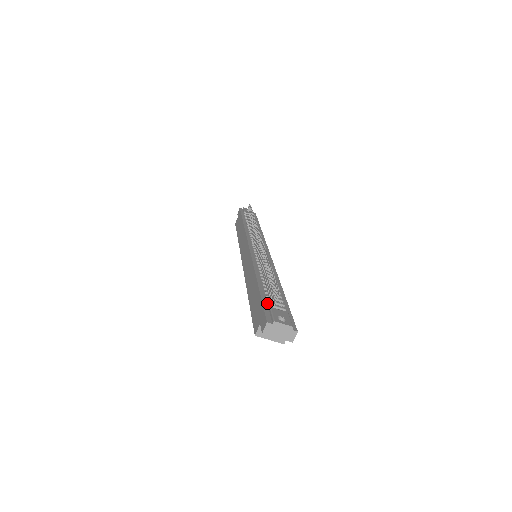
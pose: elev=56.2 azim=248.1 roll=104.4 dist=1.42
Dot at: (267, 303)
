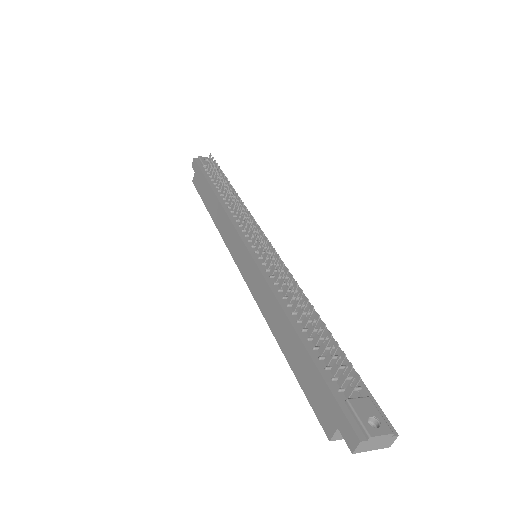
Dot at: (334, 386)
